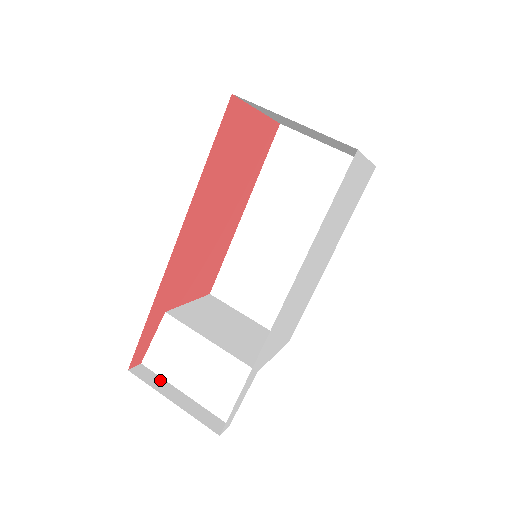
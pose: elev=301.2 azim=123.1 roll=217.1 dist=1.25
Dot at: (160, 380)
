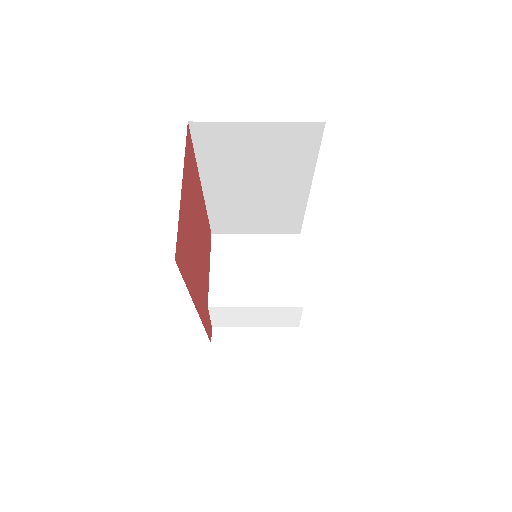
Dot at: (234, 331)
